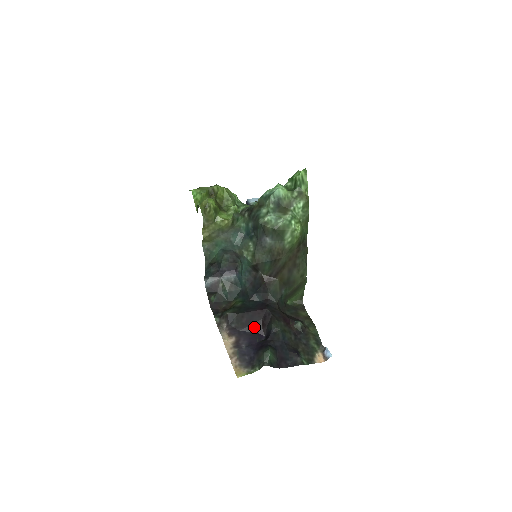
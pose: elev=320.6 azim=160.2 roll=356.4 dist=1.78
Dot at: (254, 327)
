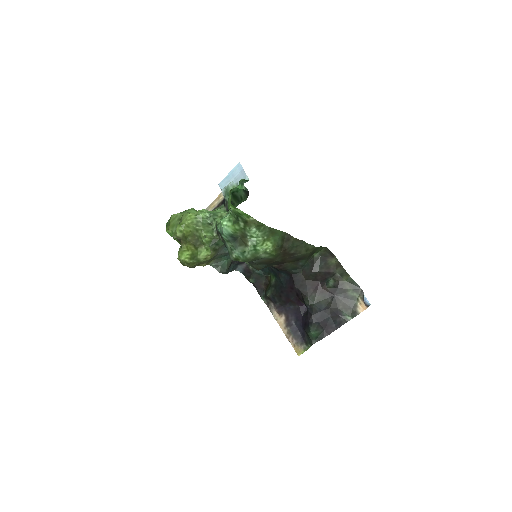
Dot at: (294, 302)
